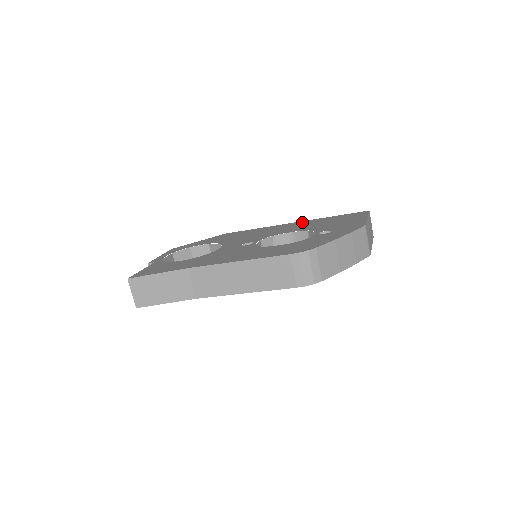
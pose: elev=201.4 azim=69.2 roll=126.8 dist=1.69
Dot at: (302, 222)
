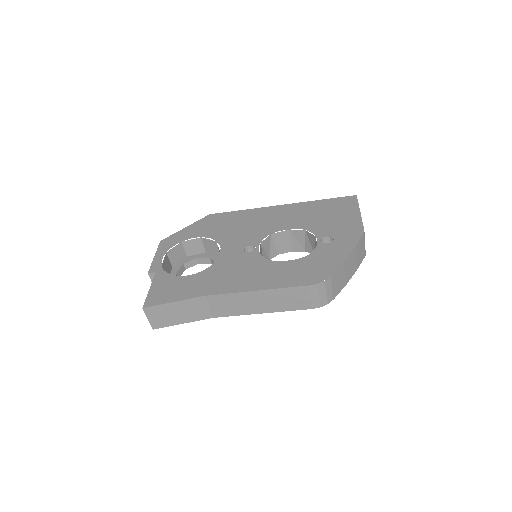
Dot at: (291, 207)
